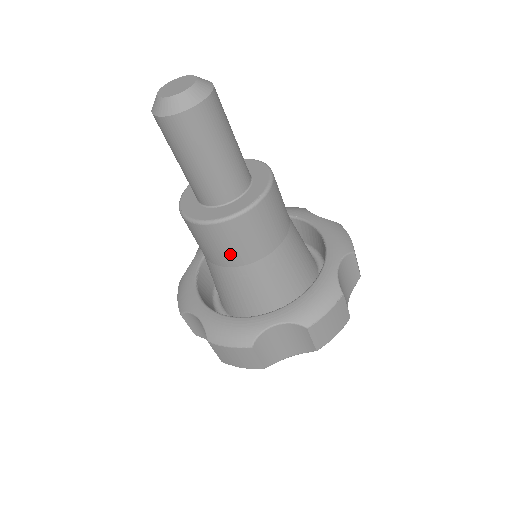
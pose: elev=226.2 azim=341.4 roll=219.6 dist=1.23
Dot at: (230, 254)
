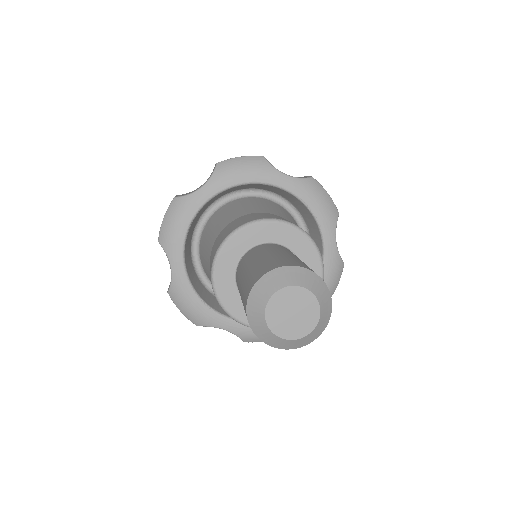
Dot at: occluded
